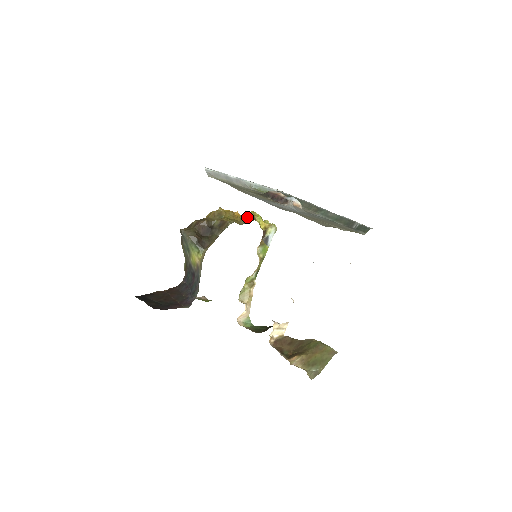
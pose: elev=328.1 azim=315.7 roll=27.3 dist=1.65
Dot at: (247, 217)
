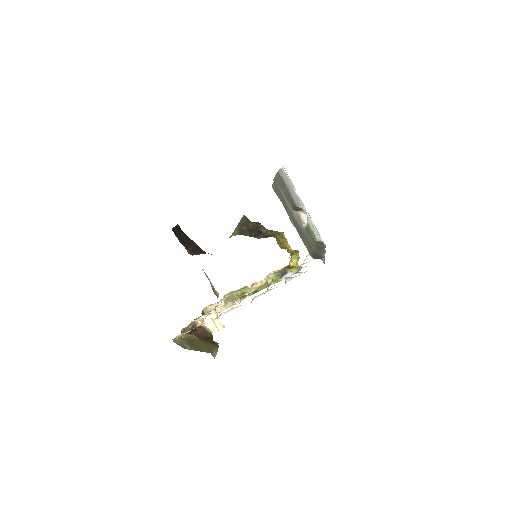
Dot at: occluded
